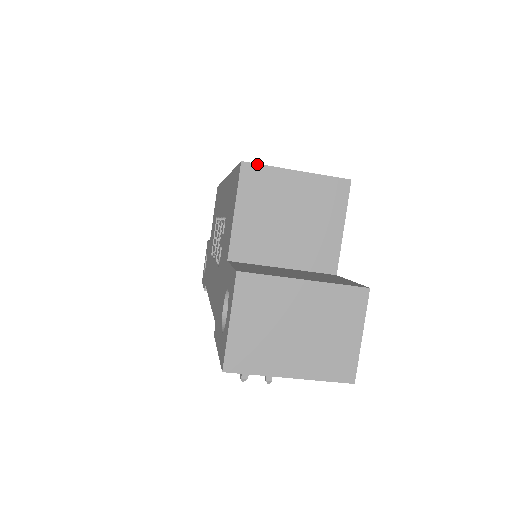
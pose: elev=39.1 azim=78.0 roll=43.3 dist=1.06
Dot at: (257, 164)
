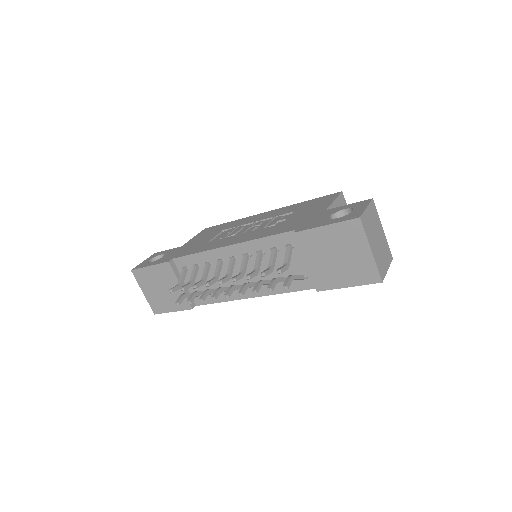
Dot at: occluded
